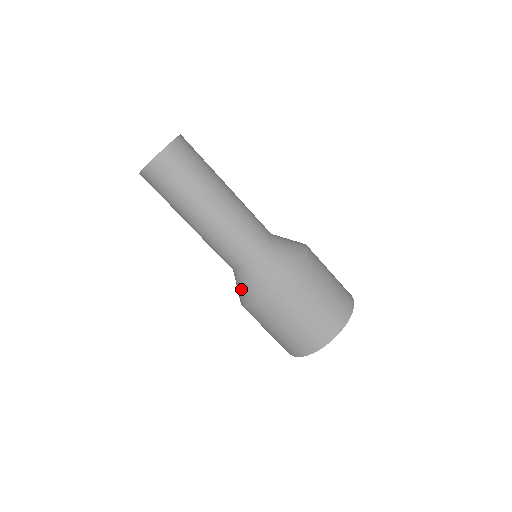
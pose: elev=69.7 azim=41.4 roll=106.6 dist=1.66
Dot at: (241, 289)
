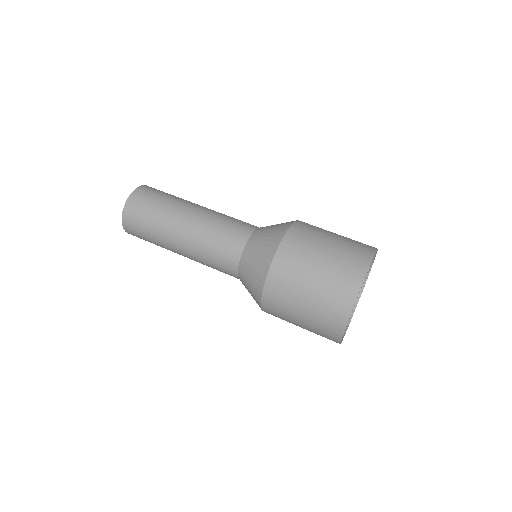
Dot at: (255, 260)
